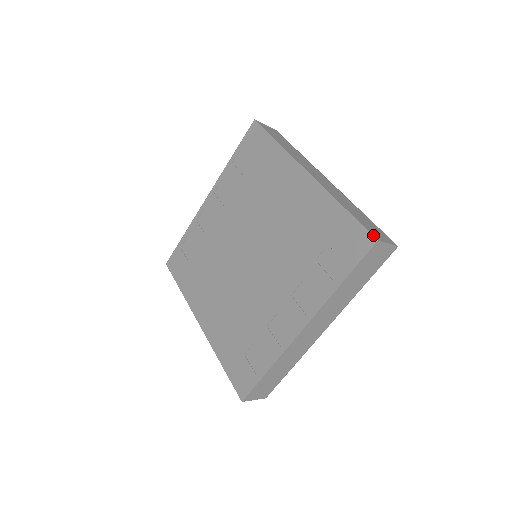
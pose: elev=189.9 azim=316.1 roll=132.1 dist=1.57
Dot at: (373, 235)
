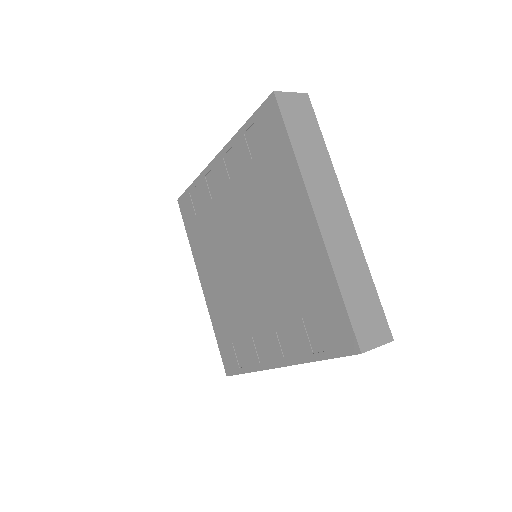
Dot at: (359, 344)
